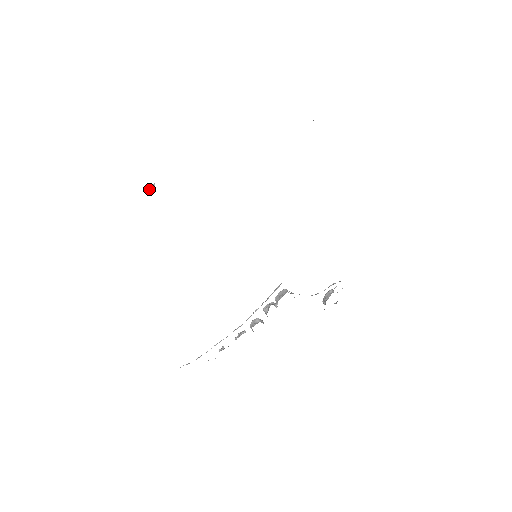
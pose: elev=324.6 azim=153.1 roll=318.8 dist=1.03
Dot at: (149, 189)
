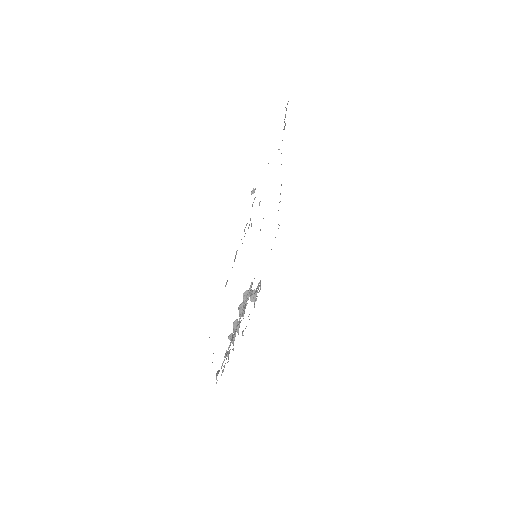
Dot at: (251, 193)
